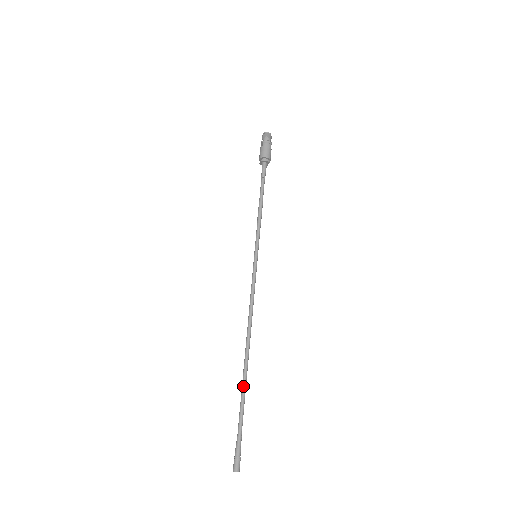
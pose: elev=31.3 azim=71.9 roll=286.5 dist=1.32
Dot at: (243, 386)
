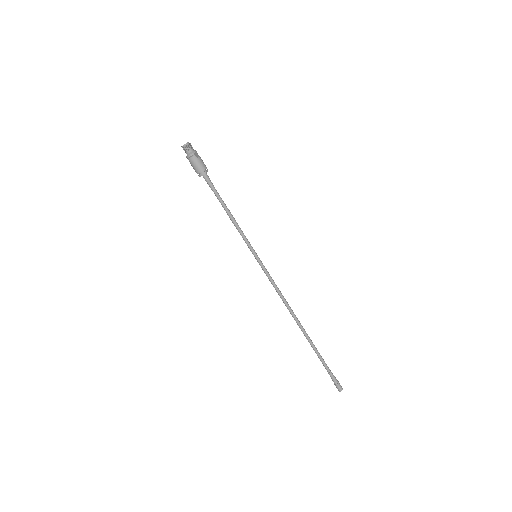
Dot at: (311, 345)
